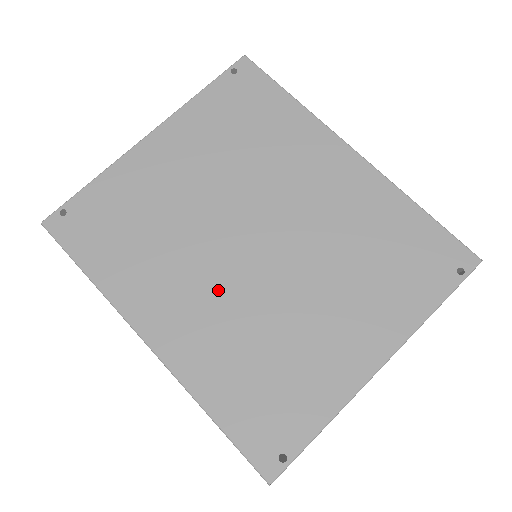
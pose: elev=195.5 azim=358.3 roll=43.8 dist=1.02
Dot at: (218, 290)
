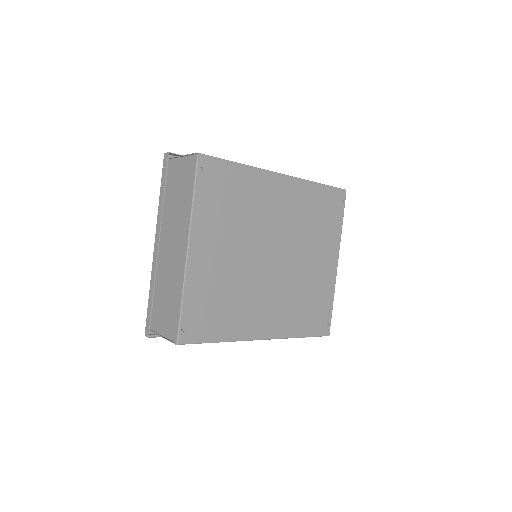
Dot at: (274, 292)
